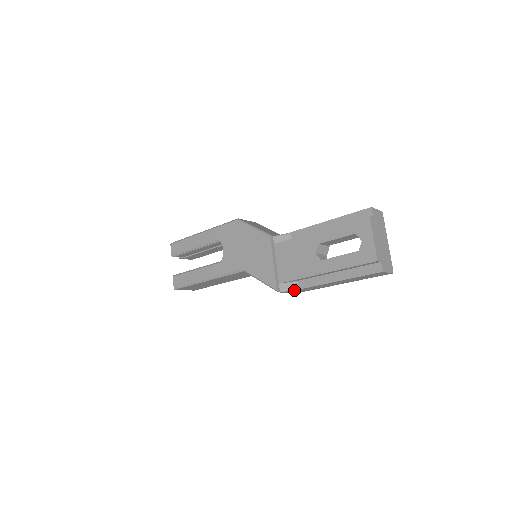
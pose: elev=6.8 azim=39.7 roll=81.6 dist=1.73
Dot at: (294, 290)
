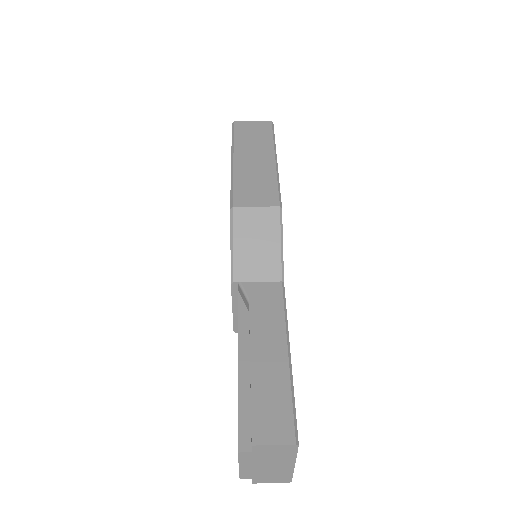
Dot at: occluded
